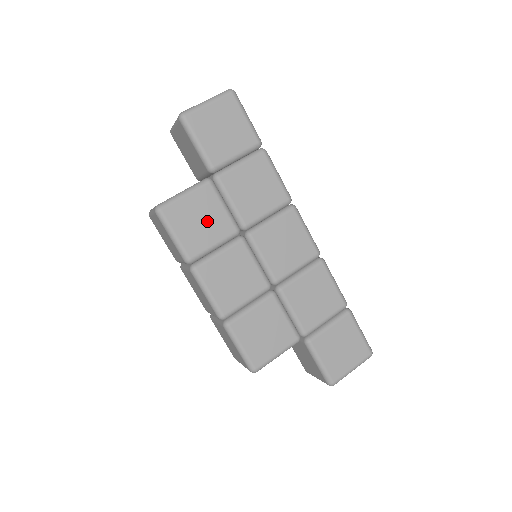
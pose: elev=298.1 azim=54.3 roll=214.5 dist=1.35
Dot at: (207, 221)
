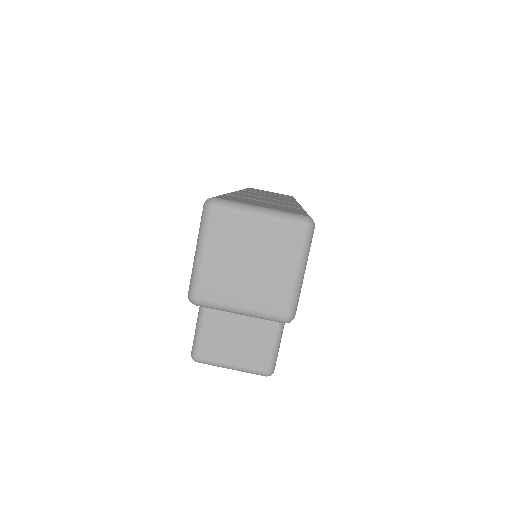
Dot at: occluded
